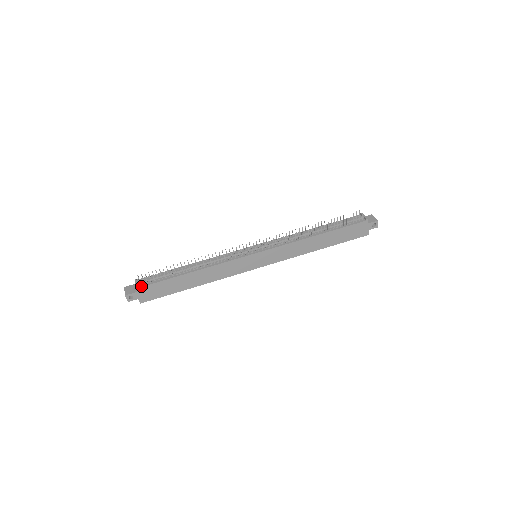
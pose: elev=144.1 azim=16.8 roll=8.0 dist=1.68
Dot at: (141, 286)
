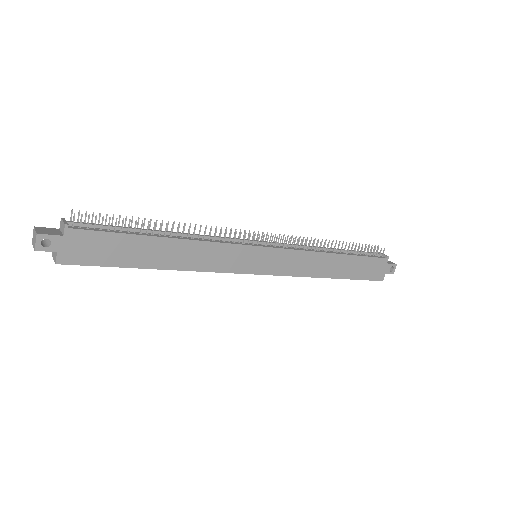
Dot at: (75, 227)
